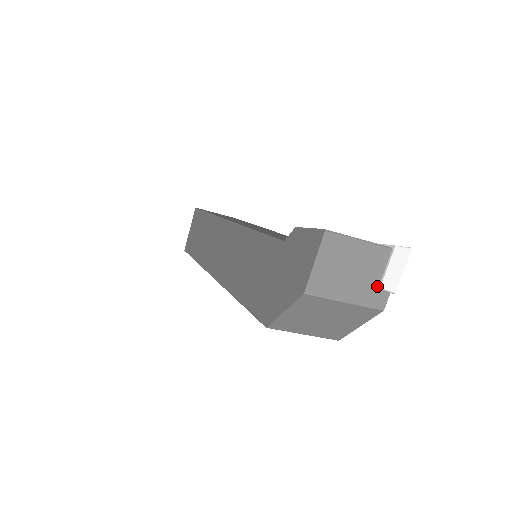
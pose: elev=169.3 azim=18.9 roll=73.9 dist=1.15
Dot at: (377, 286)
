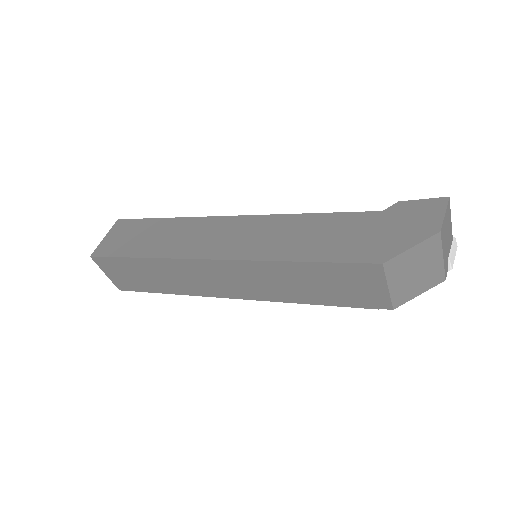
Dot at: (448, 259)
